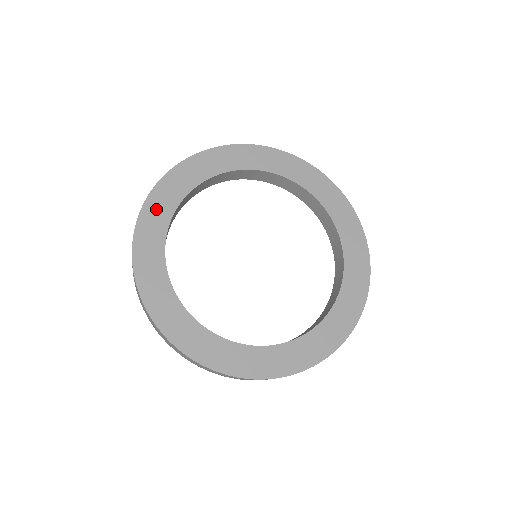
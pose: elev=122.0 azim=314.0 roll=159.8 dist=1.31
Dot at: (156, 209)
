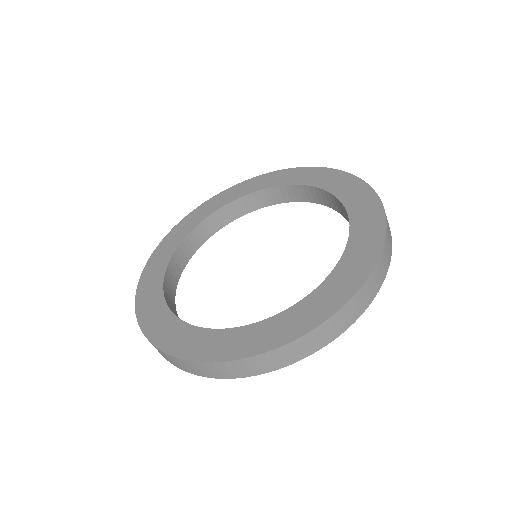
Dot at: (158, 258)
